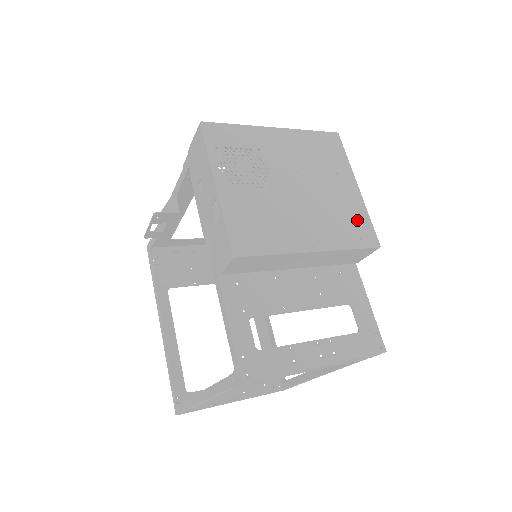
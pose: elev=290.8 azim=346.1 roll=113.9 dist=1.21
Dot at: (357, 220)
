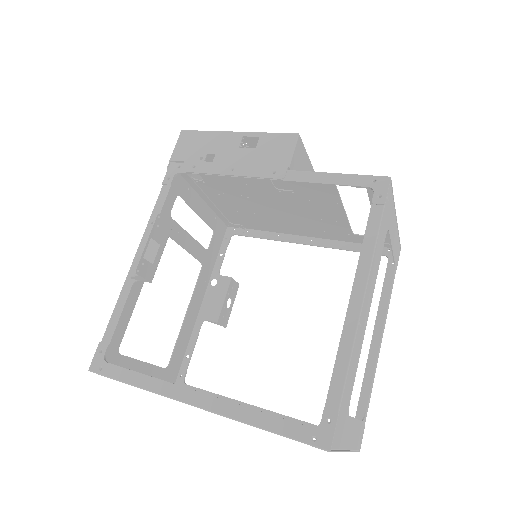
Dot at: occluded
